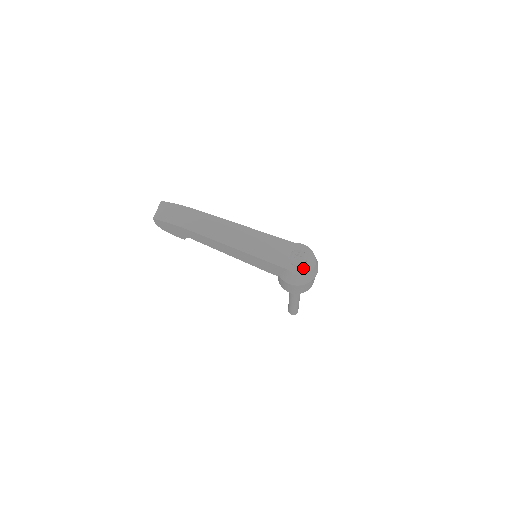
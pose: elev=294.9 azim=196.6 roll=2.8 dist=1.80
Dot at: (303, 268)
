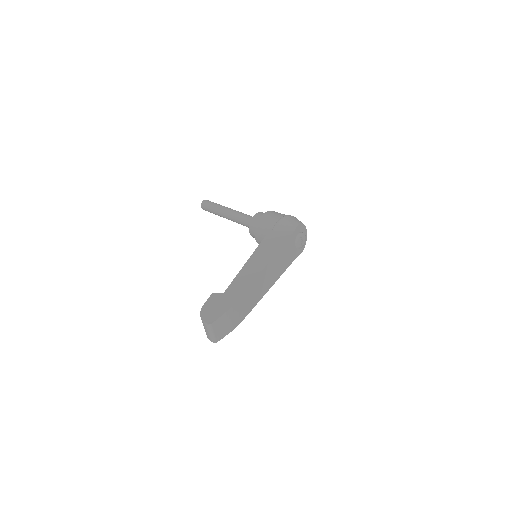
Dot at: occluded
